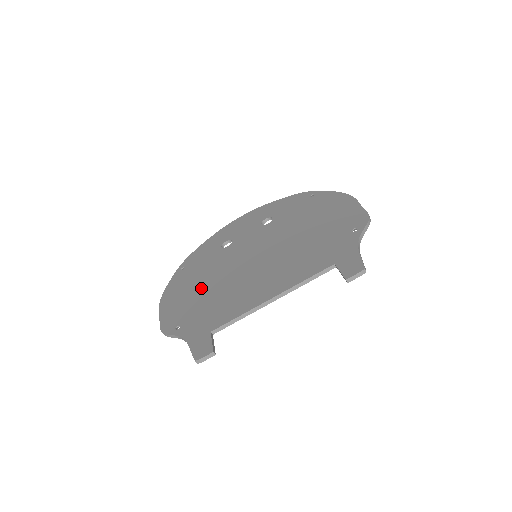
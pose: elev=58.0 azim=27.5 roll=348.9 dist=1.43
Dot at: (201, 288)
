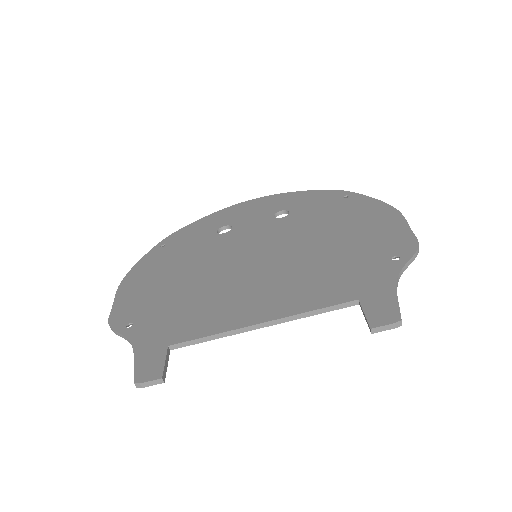
Dot at: (176, 279)
